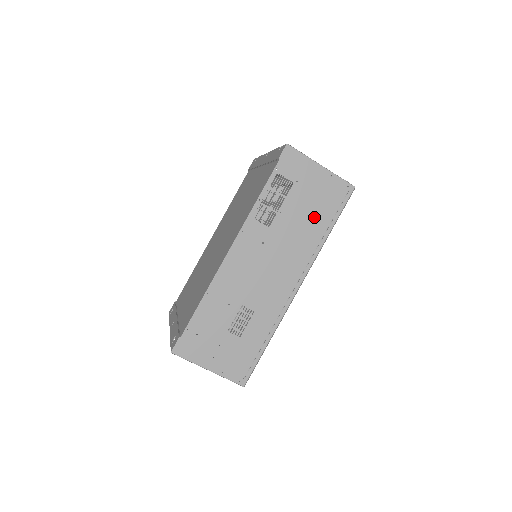
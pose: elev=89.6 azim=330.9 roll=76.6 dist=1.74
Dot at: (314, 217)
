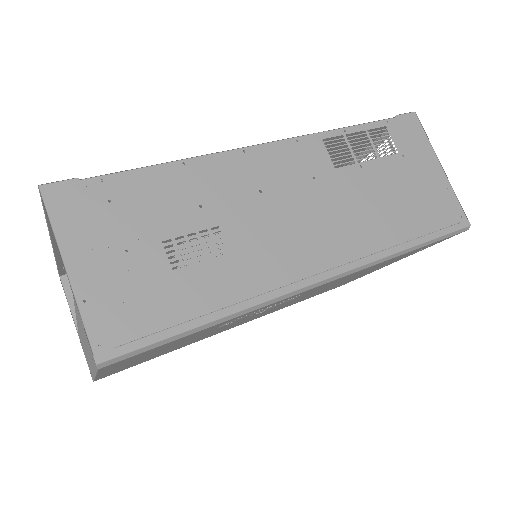
Dot at: (400, 211)
